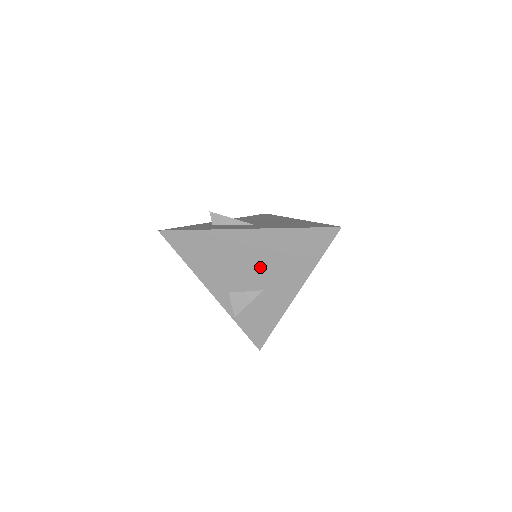
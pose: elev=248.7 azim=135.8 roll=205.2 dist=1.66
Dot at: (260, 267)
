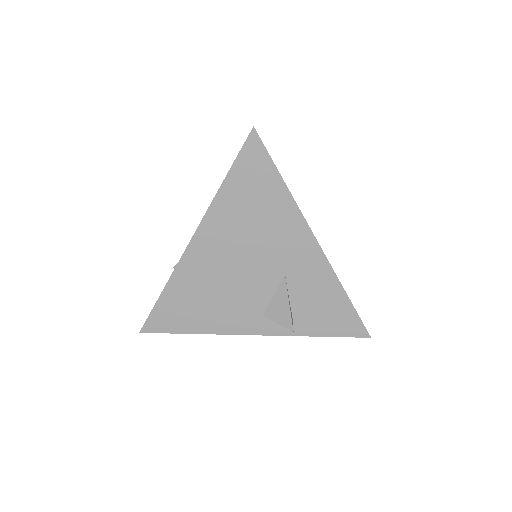
Dot at: (250, 258)
